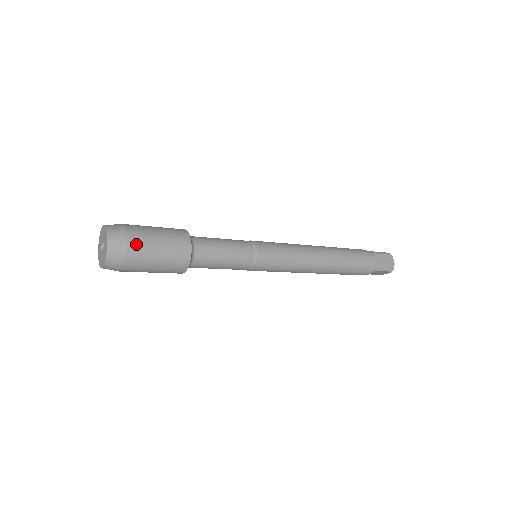
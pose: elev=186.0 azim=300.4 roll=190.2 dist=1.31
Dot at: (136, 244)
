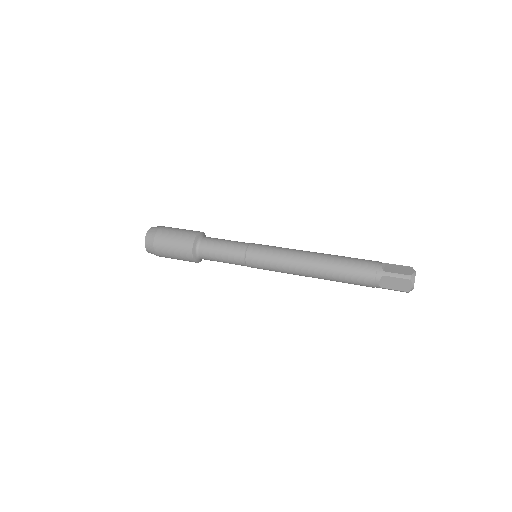
Dot at: (159, 251)
